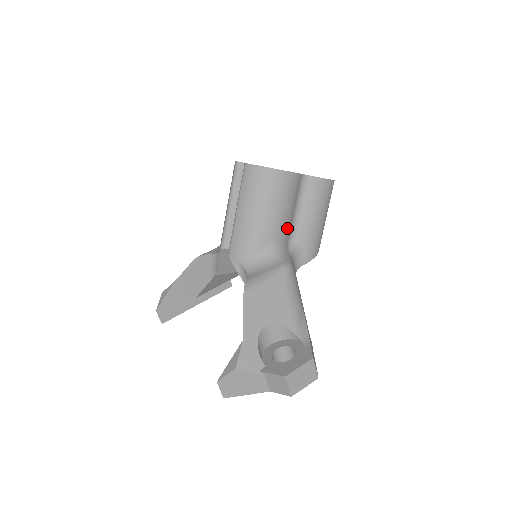
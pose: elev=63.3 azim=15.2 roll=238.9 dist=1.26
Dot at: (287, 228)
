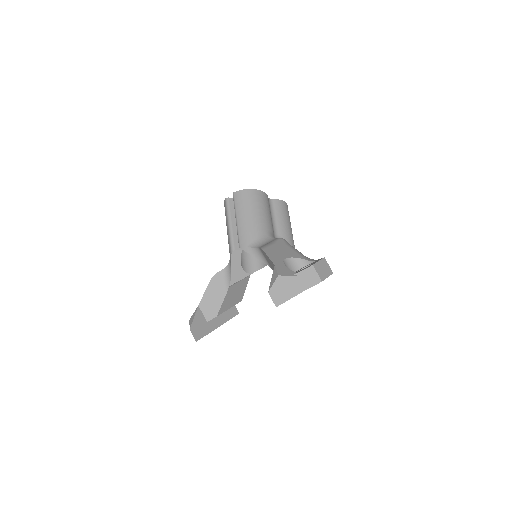
Dot at: (271, 226)
